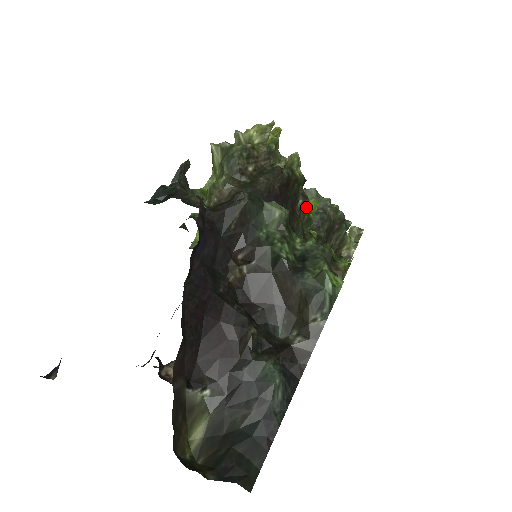
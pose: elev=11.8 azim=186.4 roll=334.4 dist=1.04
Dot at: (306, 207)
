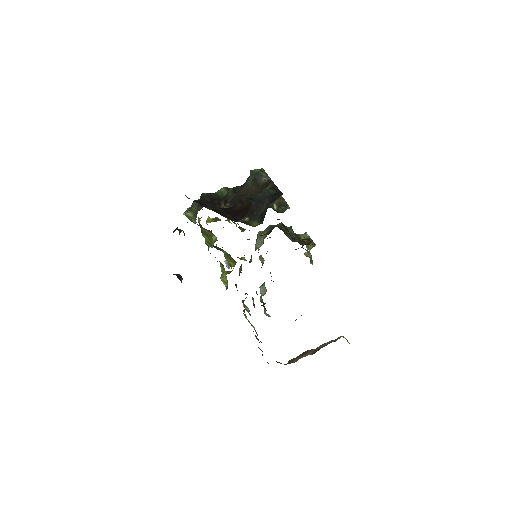
Dot at: occluded
